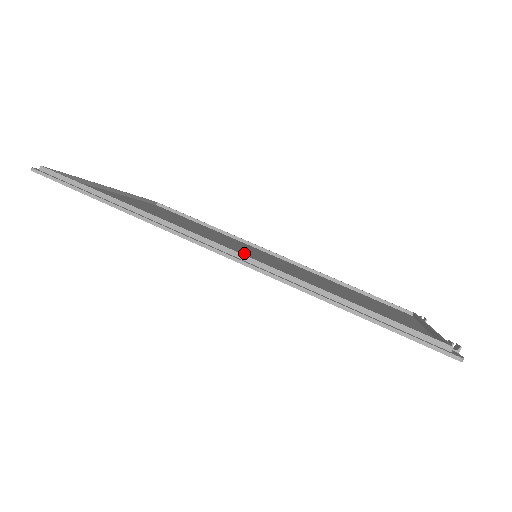
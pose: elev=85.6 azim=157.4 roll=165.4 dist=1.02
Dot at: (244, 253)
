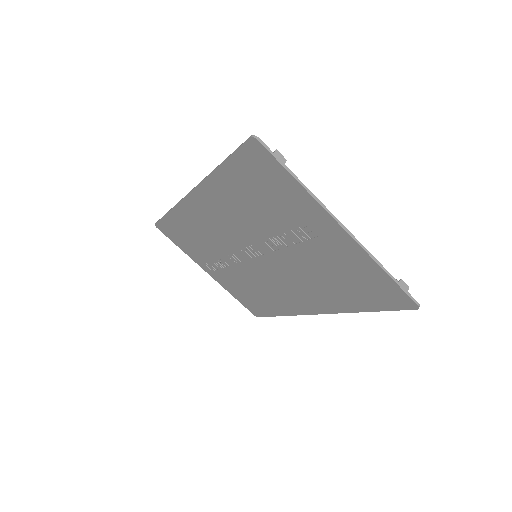
Dot at: (231, 232)
